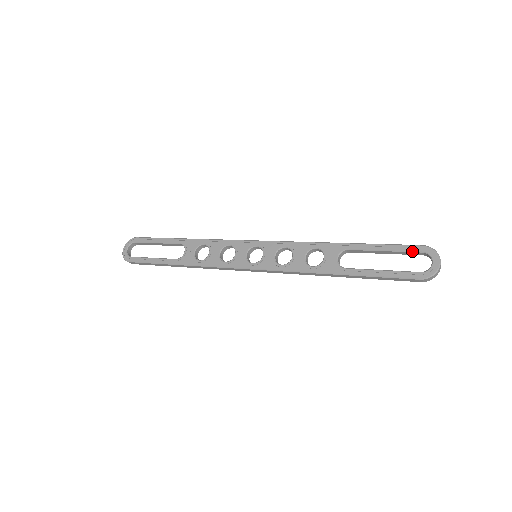
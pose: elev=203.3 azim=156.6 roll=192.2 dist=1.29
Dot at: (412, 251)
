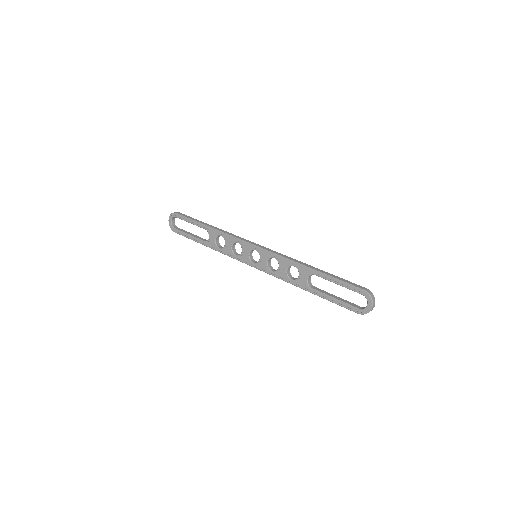
Dot at: occluded
